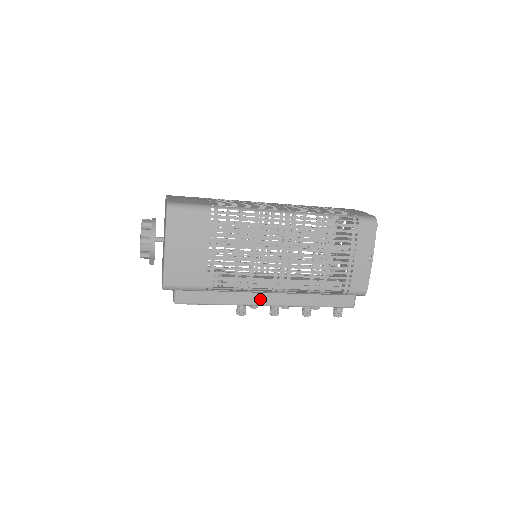
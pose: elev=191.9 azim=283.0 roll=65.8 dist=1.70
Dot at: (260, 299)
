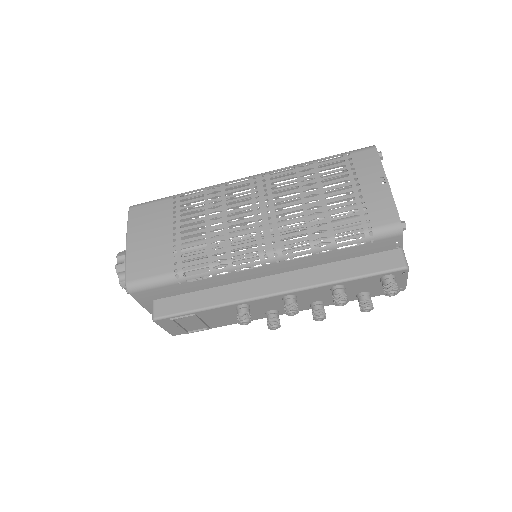
Dot at: (260, 288)
